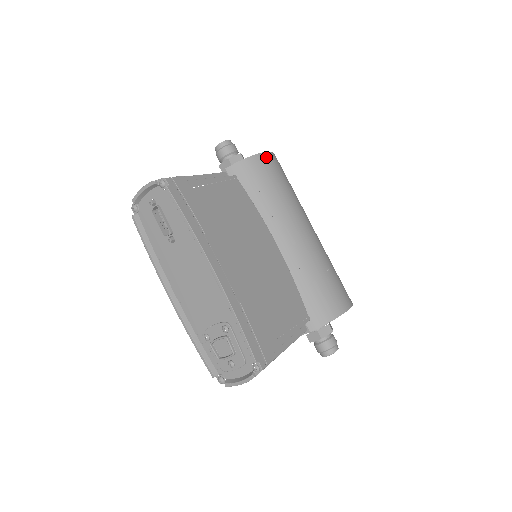
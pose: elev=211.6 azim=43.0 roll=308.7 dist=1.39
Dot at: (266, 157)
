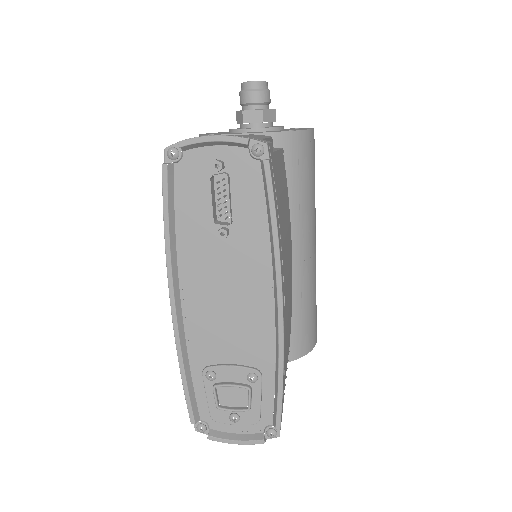
Dot at: occluded
